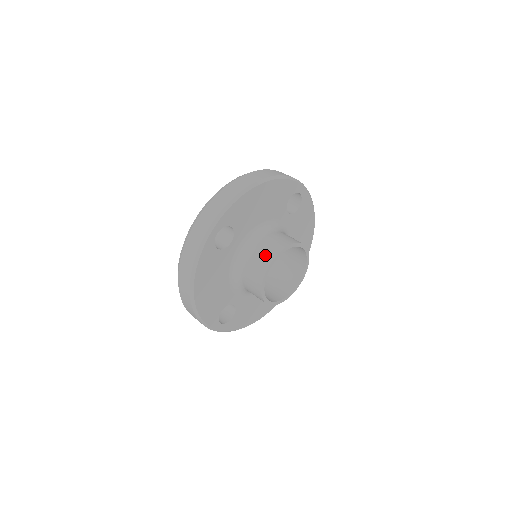
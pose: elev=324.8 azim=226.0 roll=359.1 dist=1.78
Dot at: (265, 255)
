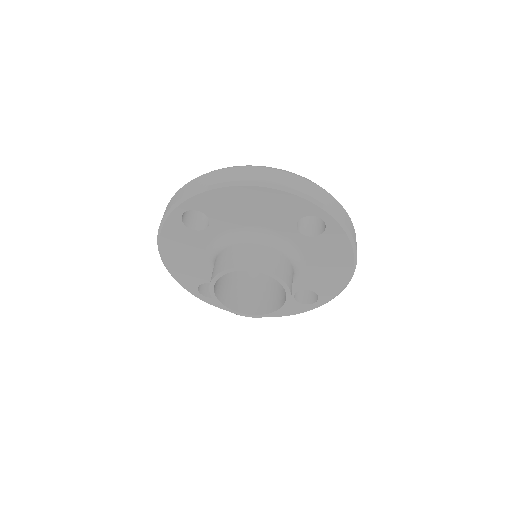
Dot at: (225, 261)
